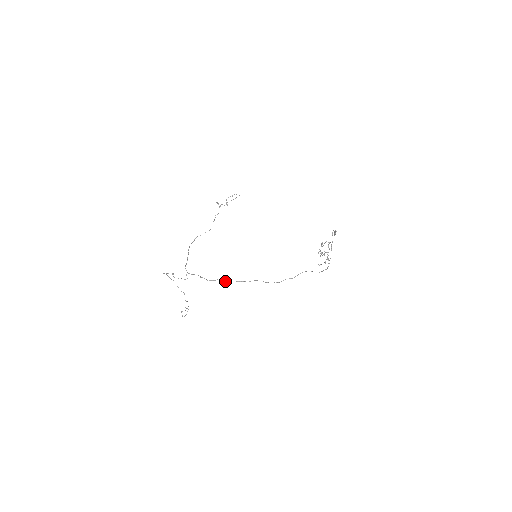
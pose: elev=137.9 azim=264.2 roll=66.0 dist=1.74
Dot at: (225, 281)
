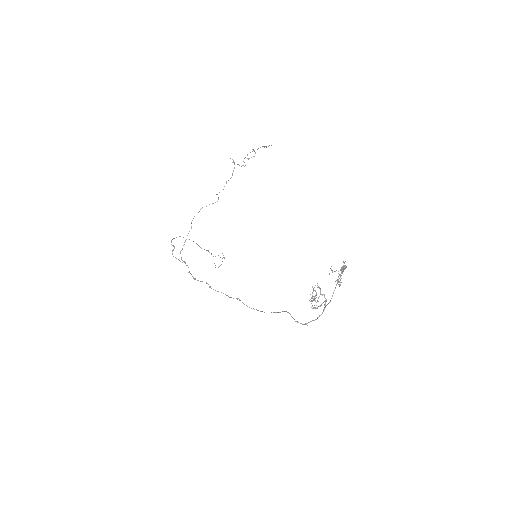
Dot at: (209, 286)
